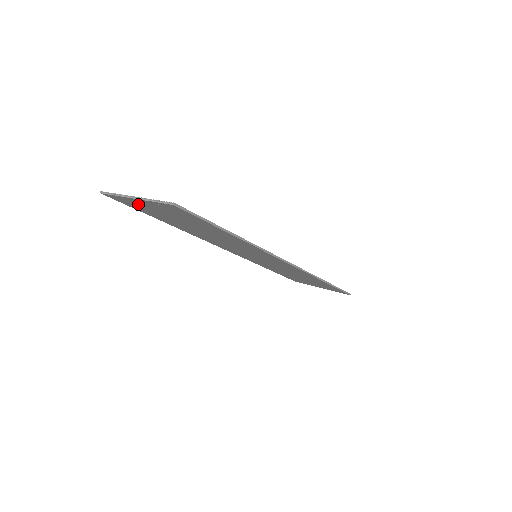
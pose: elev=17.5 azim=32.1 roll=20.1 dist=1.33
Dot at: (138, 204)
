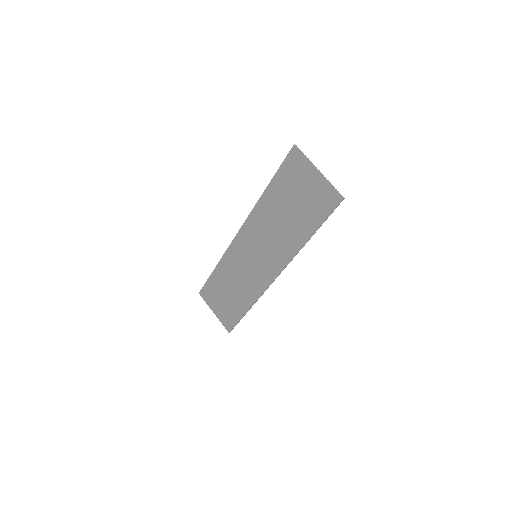
Dot at: (303, 172)
